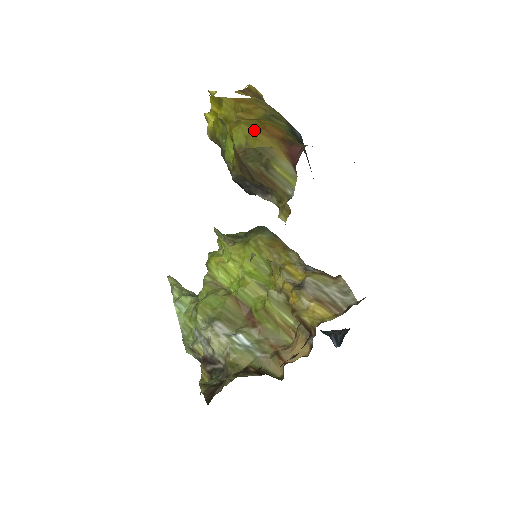
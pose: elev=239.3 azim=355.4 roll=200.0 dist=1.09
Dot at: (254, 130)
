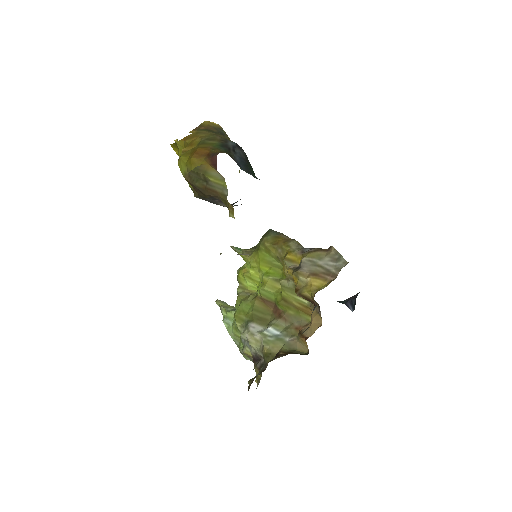
Dot at: (189, 157)
